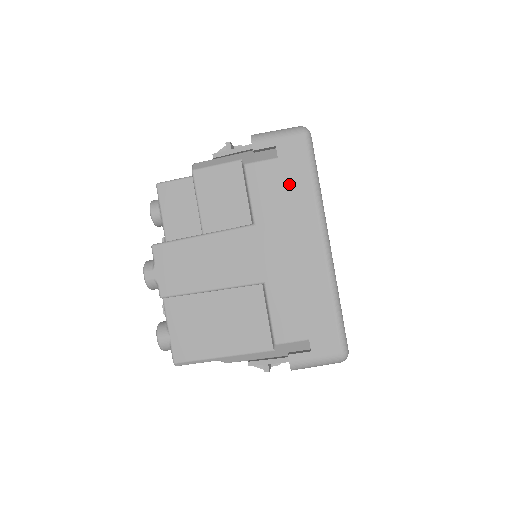
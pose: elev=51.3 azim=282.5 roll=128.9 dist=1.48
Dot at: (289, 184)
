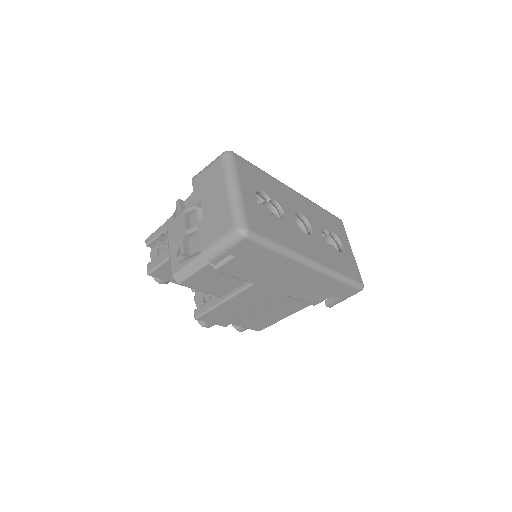
Dot at: (260, 262)
